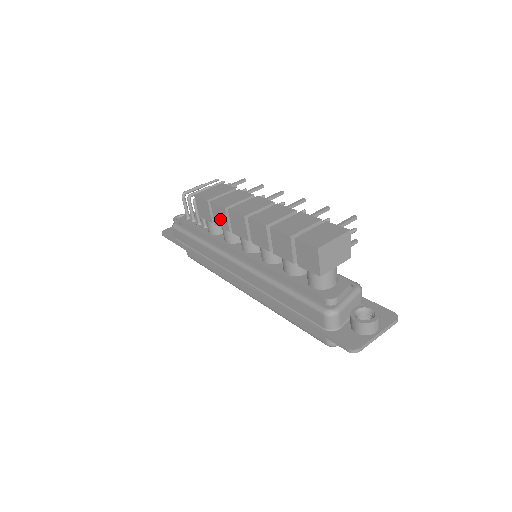
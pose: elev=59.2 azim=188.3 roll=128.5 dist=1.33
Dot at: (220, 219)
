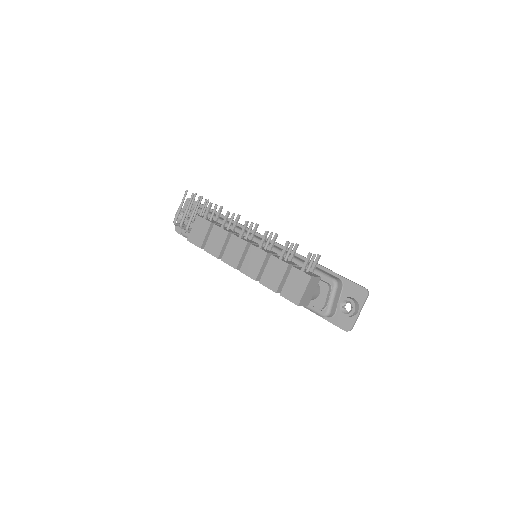
Dot at: occluded
